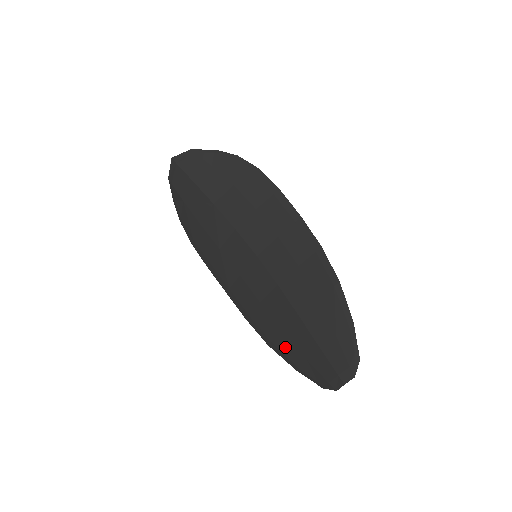
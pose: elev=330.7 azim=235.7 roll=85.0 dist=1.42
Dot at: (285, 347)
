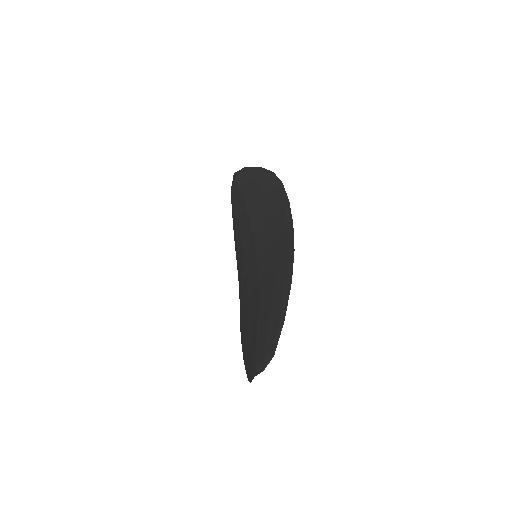
Dot at: (244, 339)
